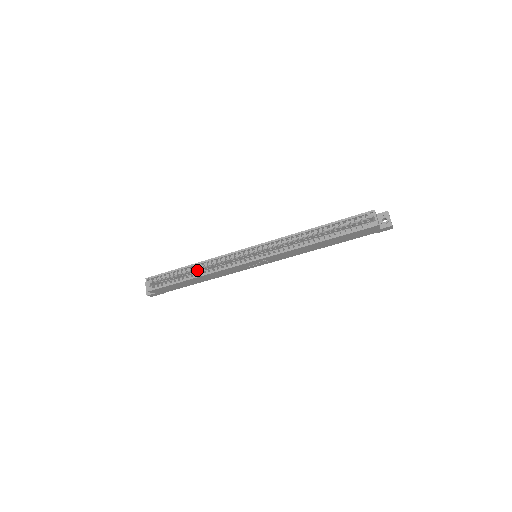
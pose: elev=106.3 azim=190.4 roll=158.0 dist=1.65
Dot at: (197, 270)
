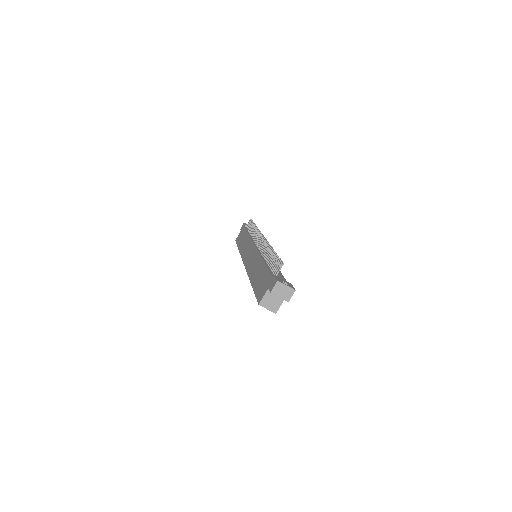
Dot at: occluded
